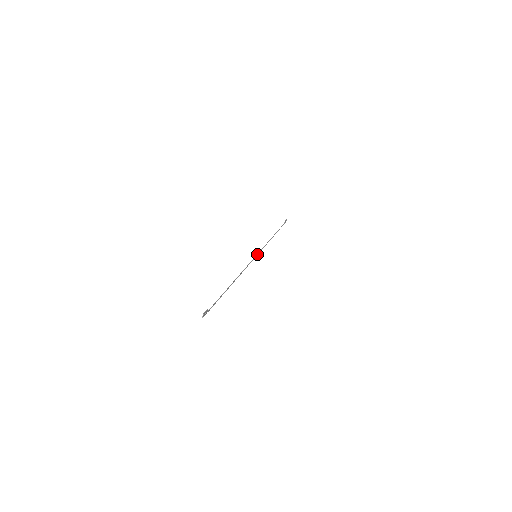
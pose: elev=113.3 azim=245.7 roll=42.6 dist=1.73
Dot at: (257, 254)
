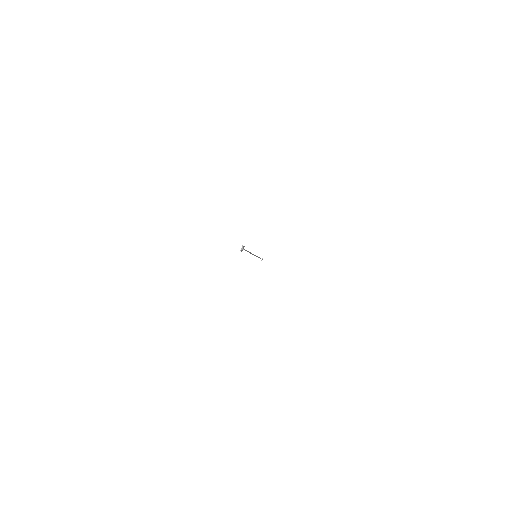
Dot at: occluded
